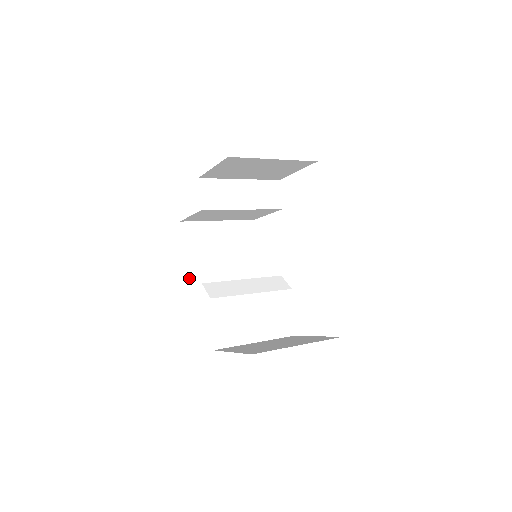
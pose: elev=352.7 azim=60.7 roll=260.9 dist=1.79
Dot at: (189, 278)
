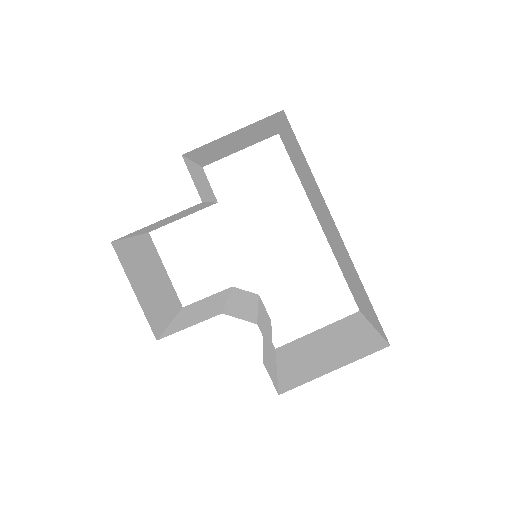
Dot at: (153, 328)
